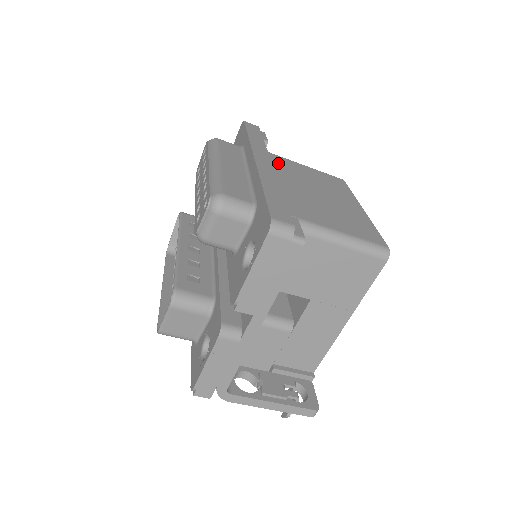
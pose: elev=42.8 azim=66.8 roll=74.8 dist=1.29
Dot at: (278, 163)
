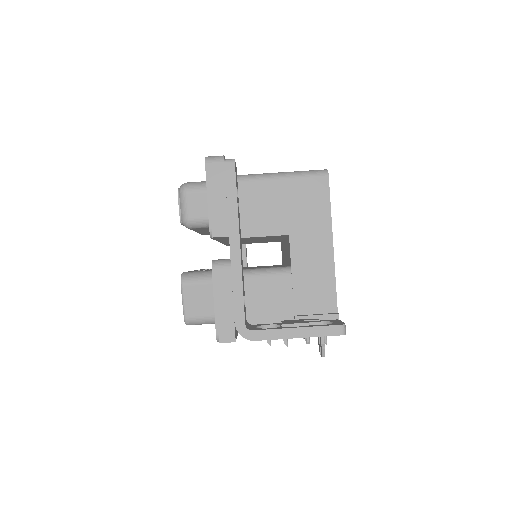
Dot at: occluded
